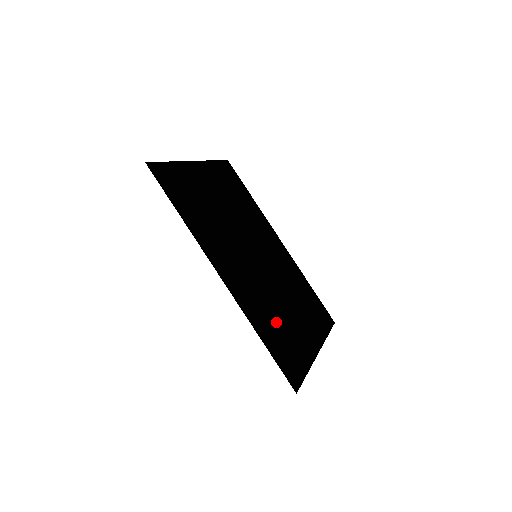
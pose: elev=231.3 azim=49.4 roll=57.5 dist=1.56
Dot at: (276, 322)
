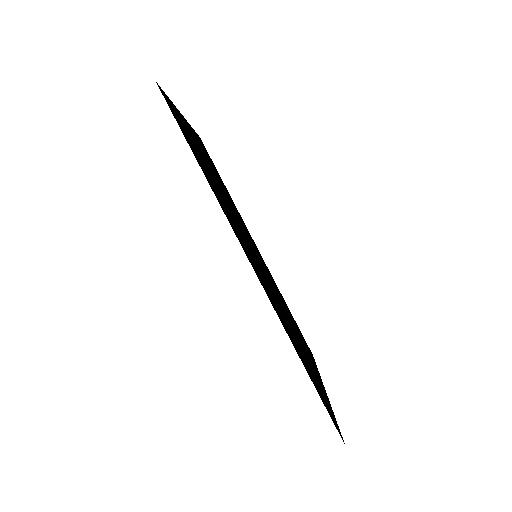
Dot at: (297, 344)
